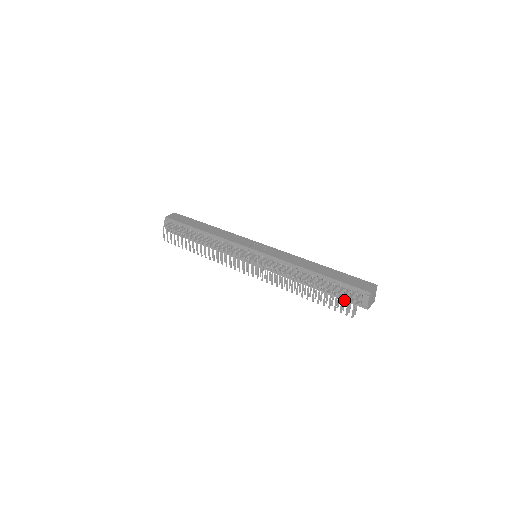
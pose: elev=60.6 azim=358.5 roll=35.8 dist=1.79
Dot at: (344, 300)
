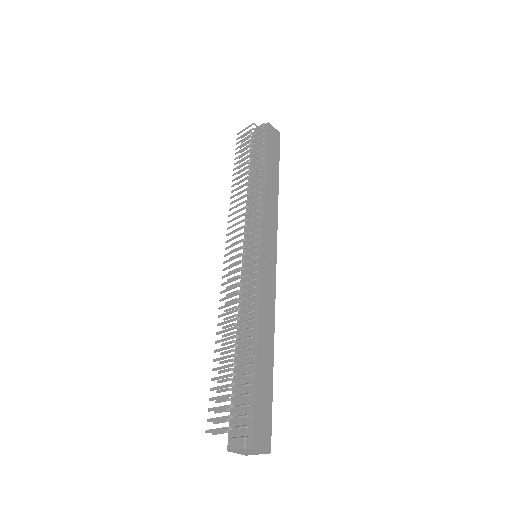
Dot at: (229, 409)
